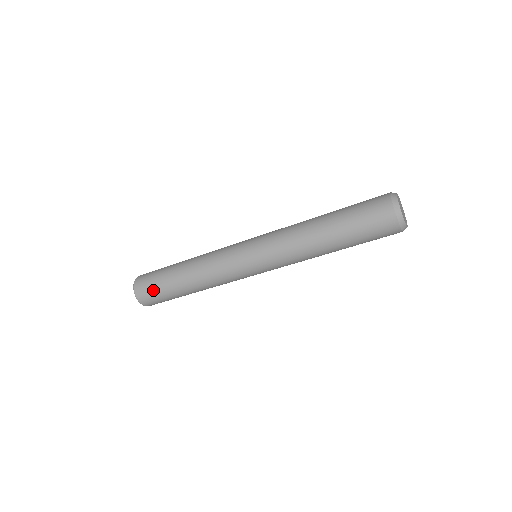
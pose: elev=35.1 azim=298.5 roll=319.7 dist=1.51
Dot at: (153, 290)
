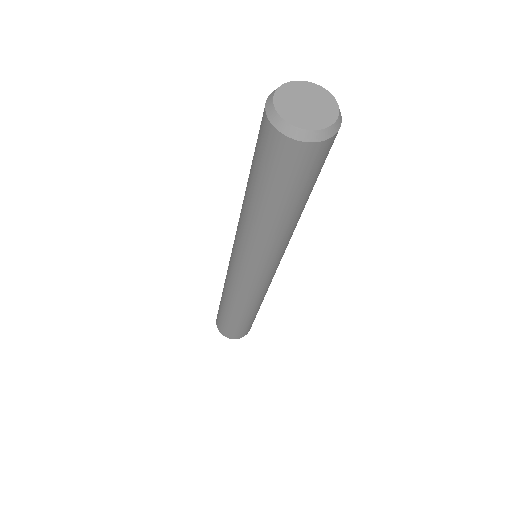
Dot at: occluded
